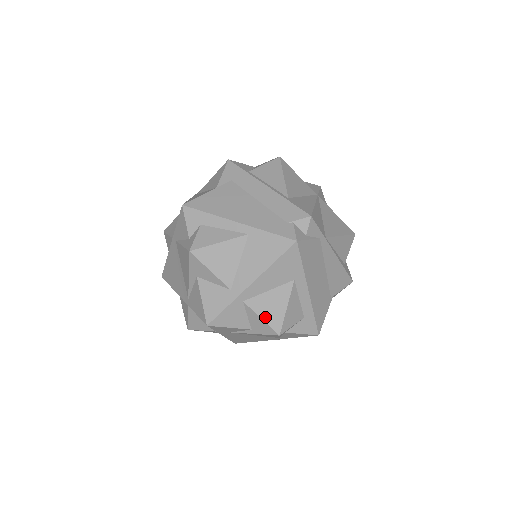
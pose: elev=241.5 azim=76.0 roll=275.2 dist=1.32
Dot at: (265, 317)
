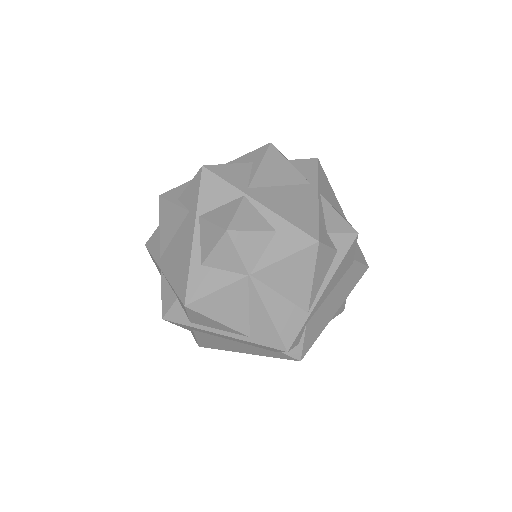
Dot at: occluded
